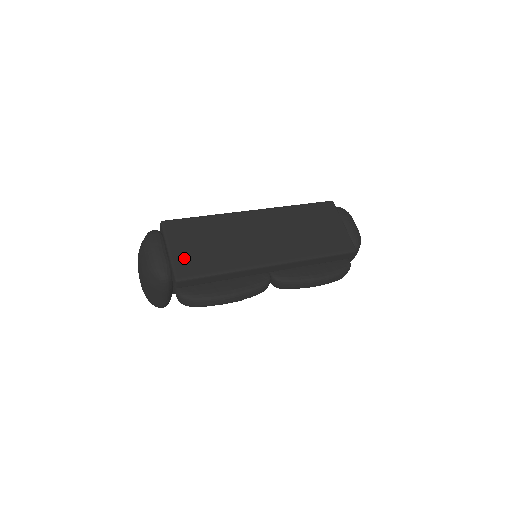
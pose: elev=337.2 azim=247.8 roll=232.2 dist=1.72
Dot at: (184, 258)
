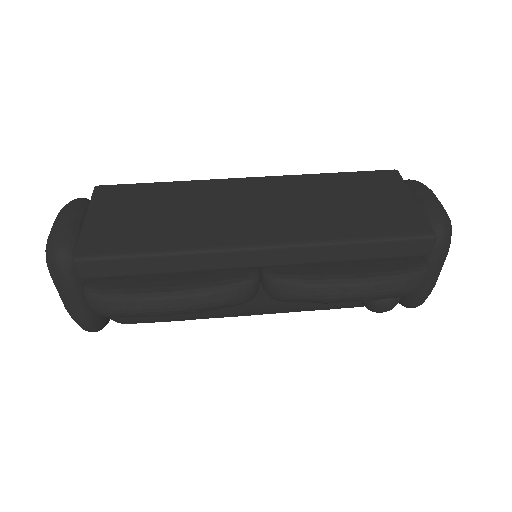
Dot at: (104, 230)
